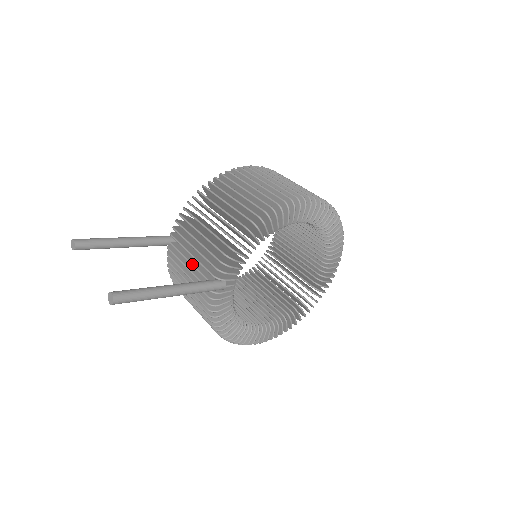
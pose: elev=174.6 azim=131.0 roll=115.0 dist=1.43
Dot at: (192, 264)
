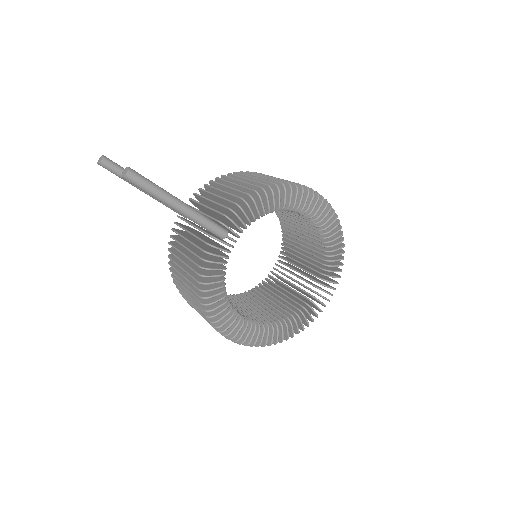
Dot at: occluded
